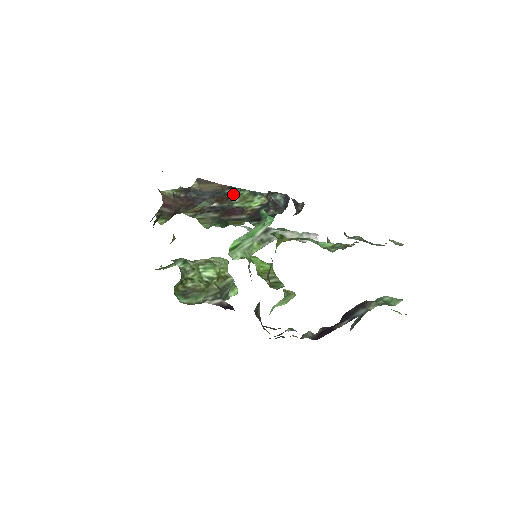
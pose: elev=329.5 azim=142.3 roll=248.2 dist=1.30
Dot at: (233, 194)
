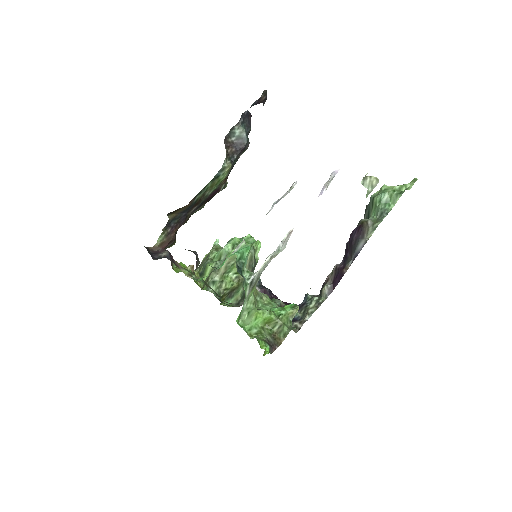
Dot at: (201, 195)
